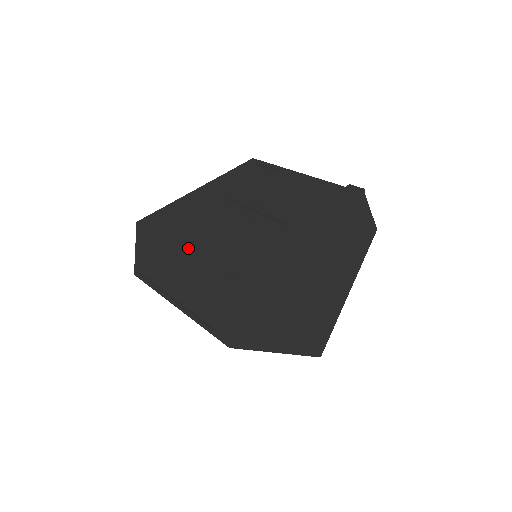
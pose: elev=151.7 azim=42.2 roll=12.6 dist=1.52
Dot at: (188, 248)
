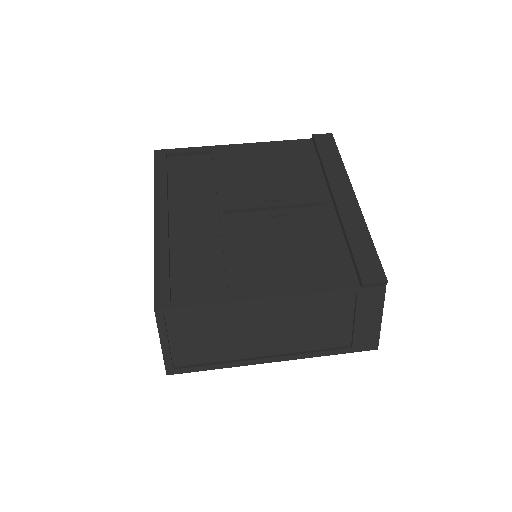
Dot at: (280, 291)
